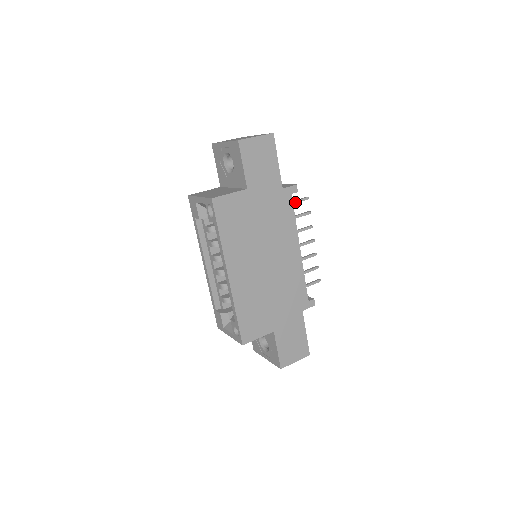
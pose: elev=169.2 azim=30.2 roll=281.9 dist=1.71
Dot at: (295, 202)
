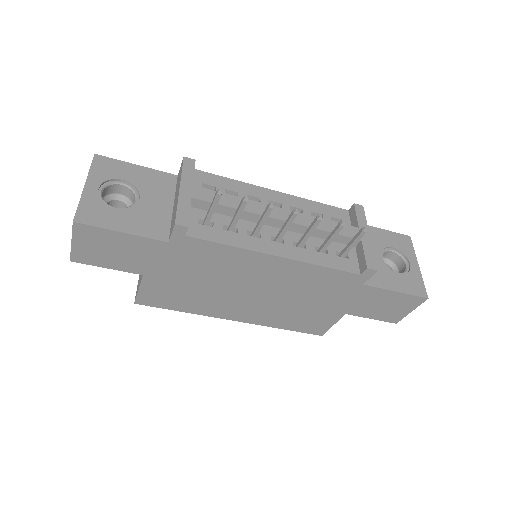
Dot at: (211, 213)
